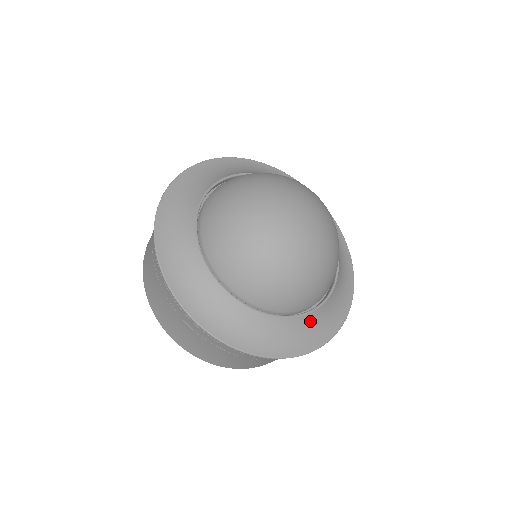
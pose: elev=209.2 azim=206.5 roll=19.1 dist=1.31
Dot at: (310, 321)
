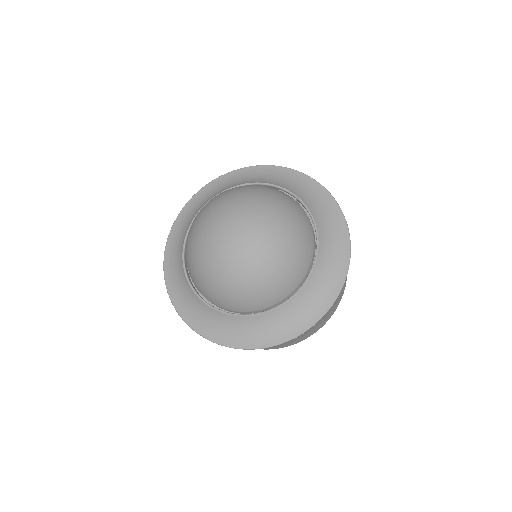
Dot at: (294, 306)
